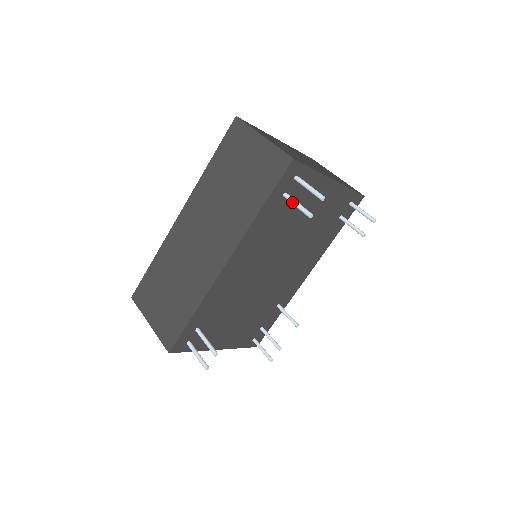
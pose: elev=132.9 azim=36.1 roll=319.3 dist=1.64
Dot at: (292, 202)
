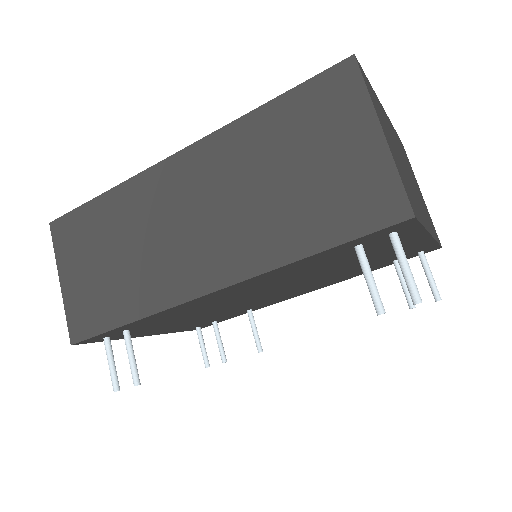
Dot at: (364, 269)
